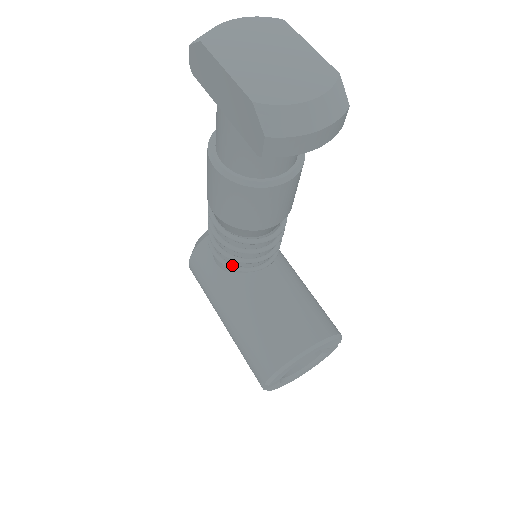
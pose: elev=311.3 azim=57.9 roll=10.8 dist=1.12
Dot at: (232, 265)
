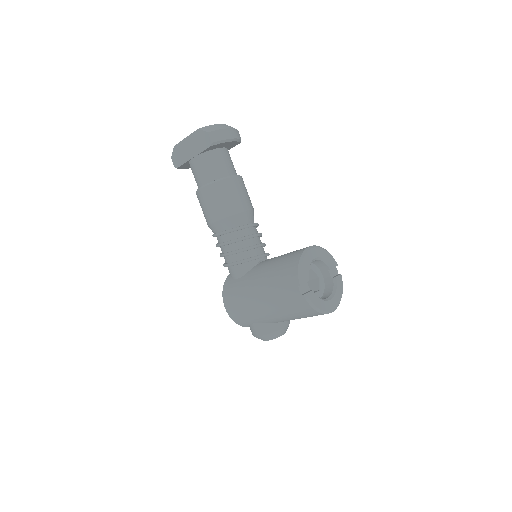
Dot at: (243, 259)
